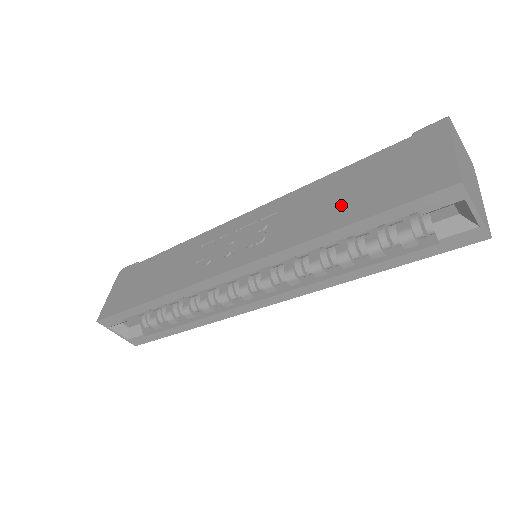
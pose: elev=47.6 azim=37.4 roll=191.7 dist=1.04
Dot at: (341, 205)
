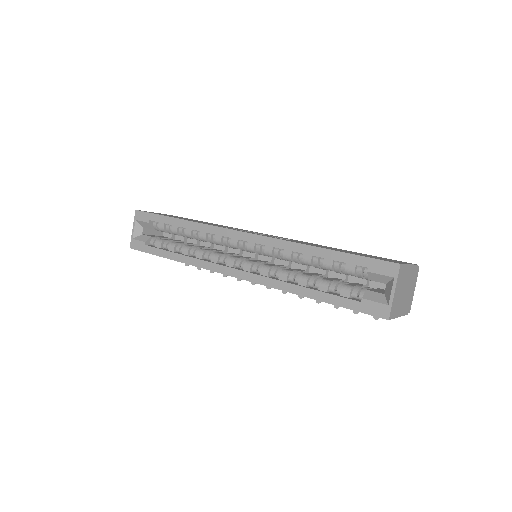
Dot at: occluded
